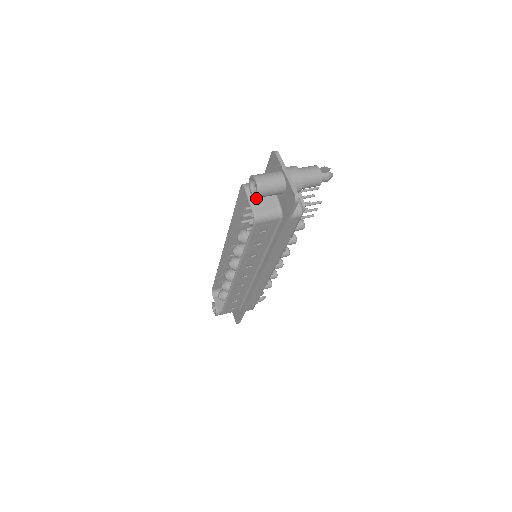
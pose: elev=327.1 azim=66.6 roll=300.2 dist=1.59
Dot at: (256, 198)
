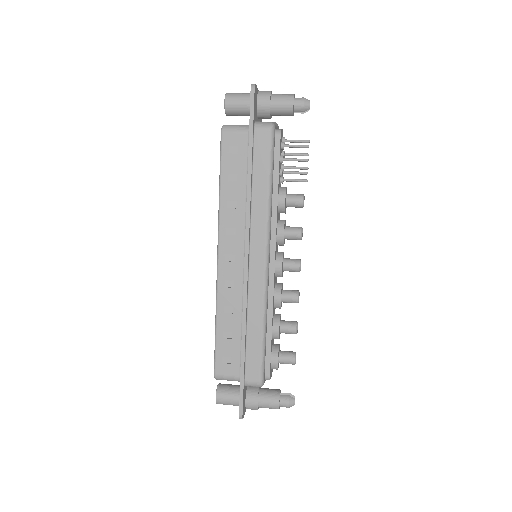
Dot at: occluded
